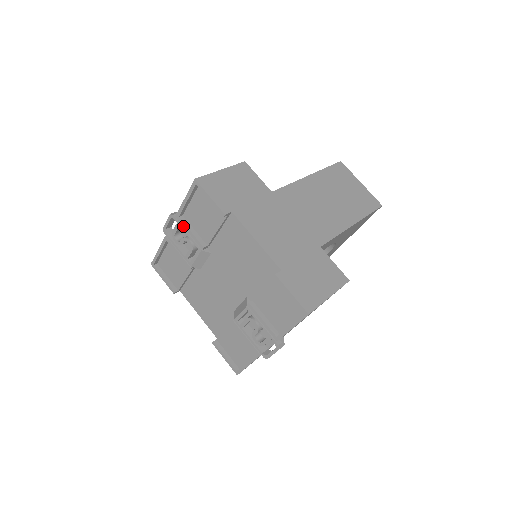
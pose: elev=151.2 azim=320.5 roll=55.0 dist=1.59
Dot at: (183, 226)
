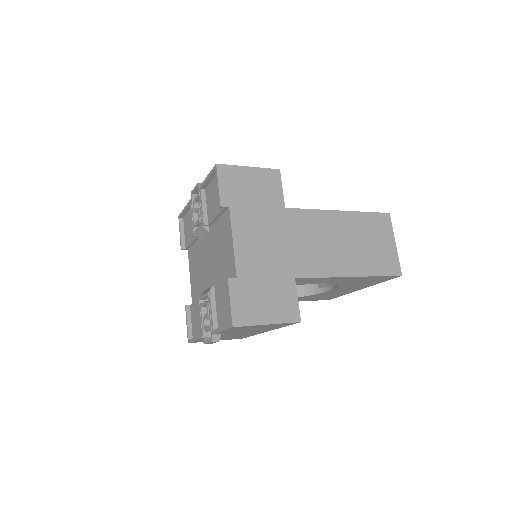
Dot at: (200, 198)
